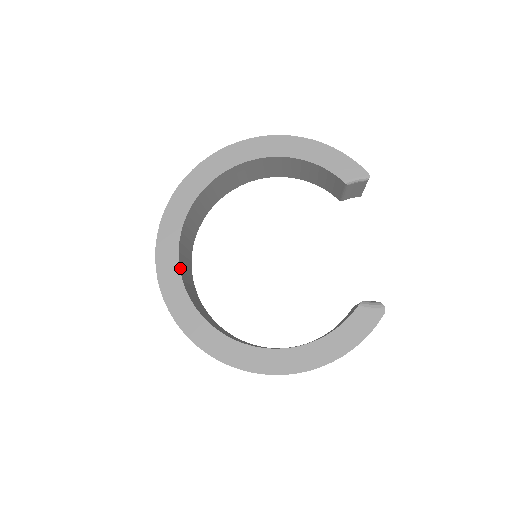
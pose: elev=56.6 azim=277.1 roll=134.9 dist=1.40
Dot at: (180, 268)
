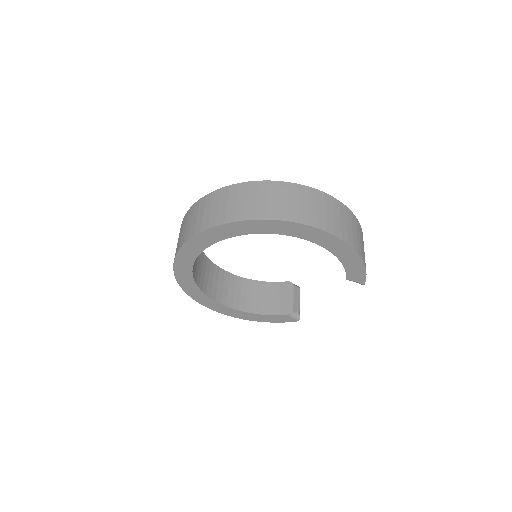
Dot at: (197, 256)
